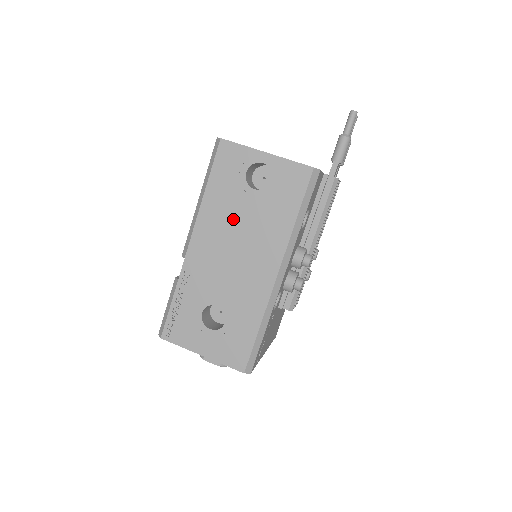
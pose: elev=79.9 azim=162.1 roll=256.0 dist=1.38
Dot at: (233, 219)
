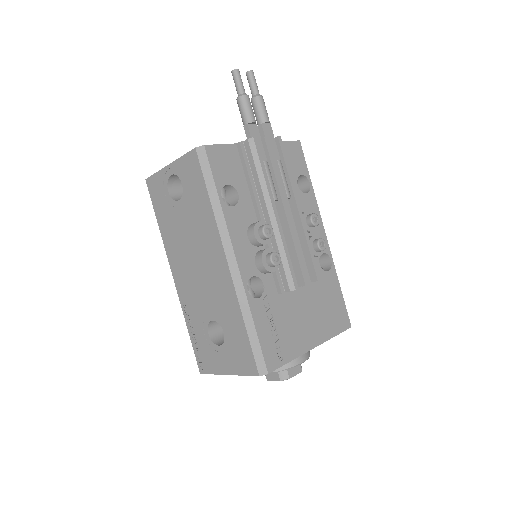
Dot at: (181, 237)
